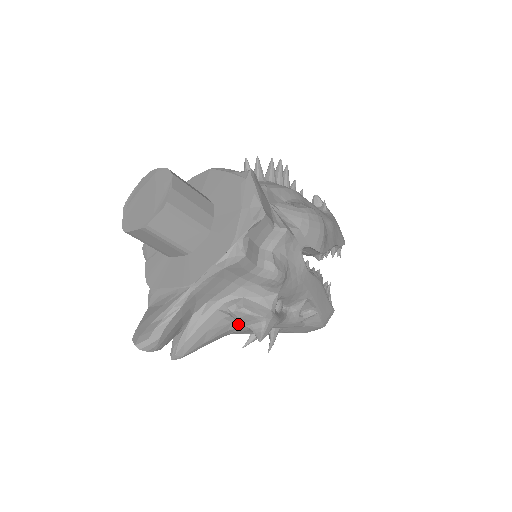
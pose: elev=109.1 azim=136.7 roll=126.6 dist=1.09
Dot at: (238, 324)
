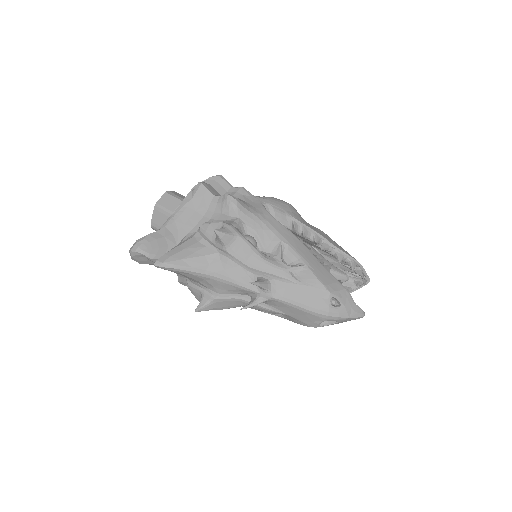
Dot at: (213, 249)
